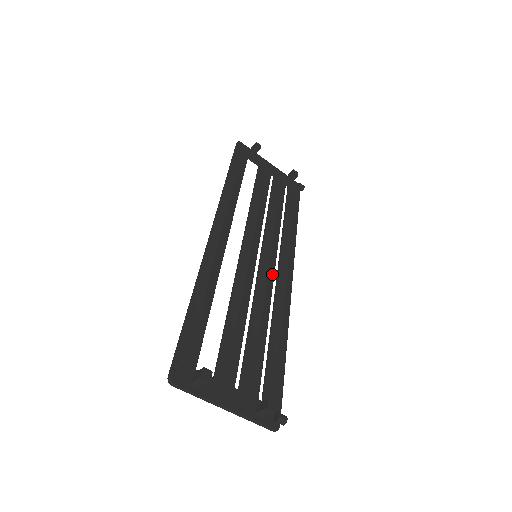
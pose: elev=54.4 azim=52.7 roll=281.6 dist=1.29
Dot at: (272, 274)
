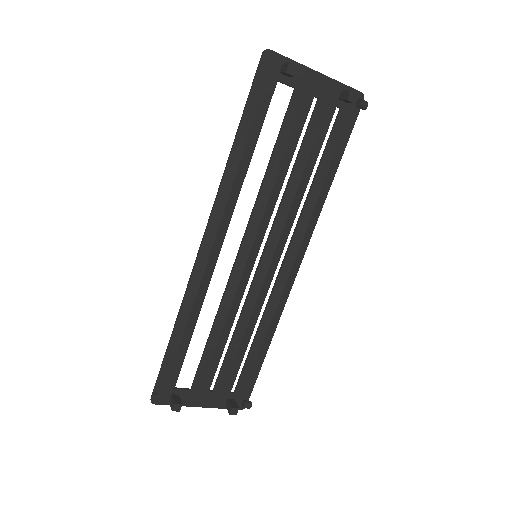
Dot at: (272, 274)
